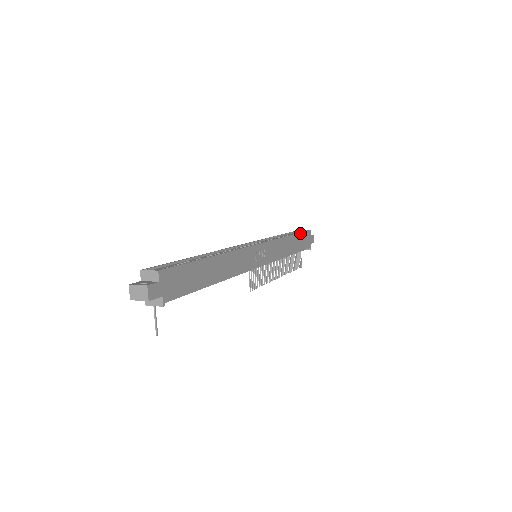
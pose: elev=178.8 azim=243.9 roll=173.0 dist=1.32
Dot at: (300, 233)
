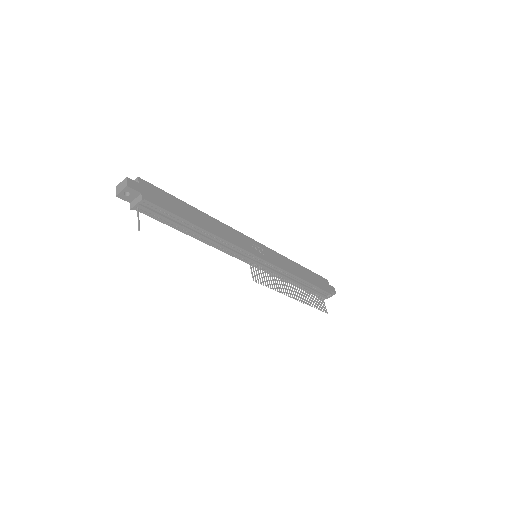
Dot at: (312, 272)
